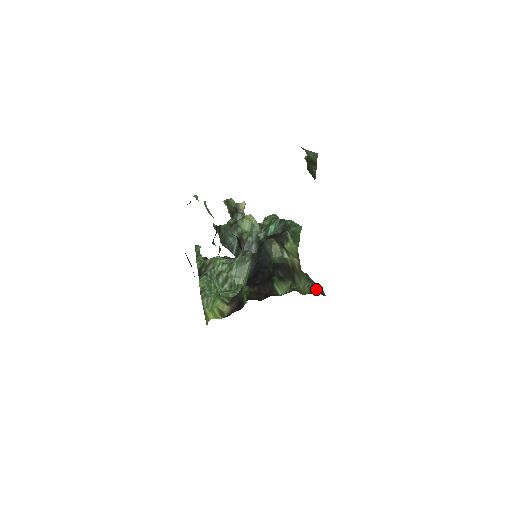
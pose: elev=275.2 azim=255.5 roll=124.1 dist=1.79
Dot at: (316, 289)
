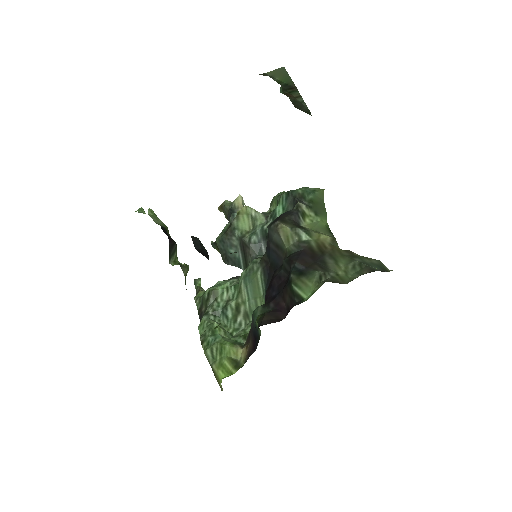
Dot at: (368, 266)
